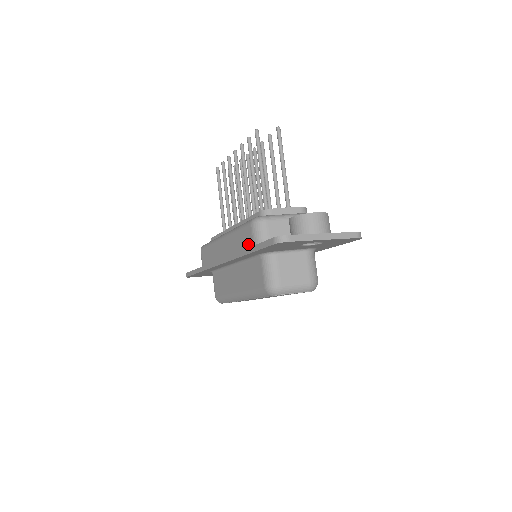
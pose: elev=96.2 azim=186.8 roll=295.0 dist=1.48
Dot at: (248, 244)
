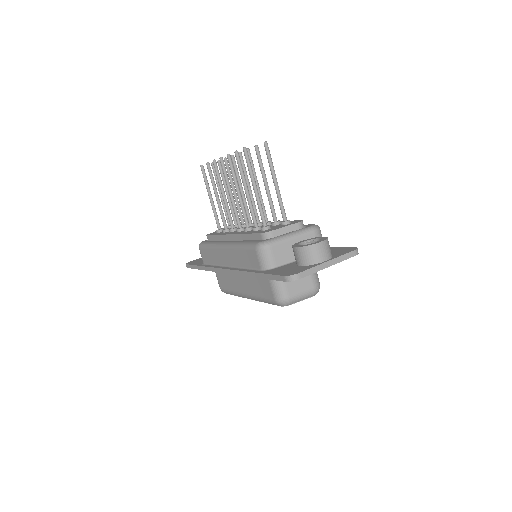
Dot at: (255, 265)
